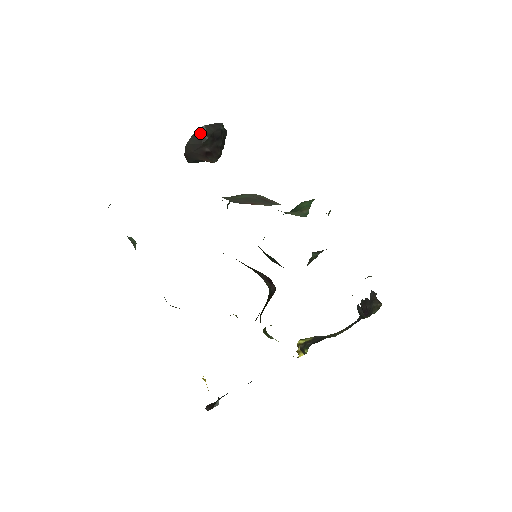
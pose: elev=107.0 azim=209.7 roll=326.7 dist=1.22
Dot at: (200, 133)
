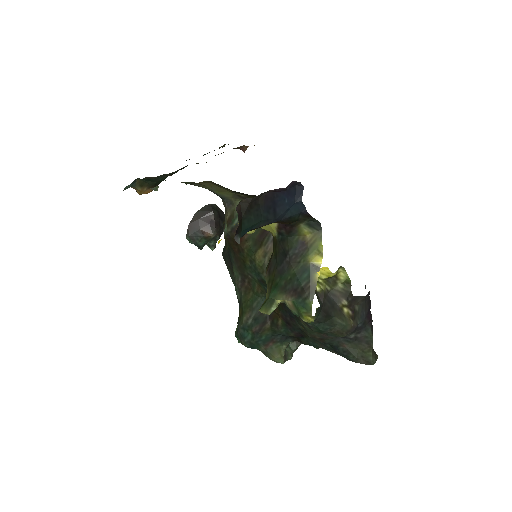
Dot at: (211, 206)
